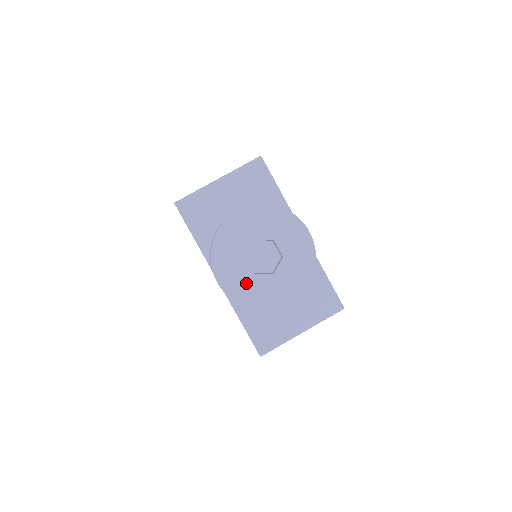
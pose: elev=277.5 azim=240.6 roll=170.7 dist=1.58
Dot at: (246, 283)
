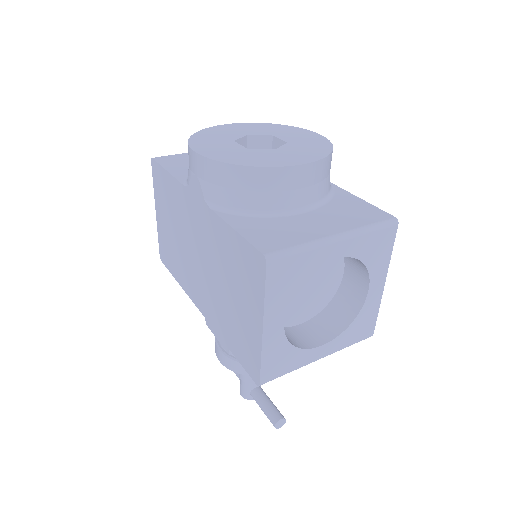
Dot at: (236, 153)
